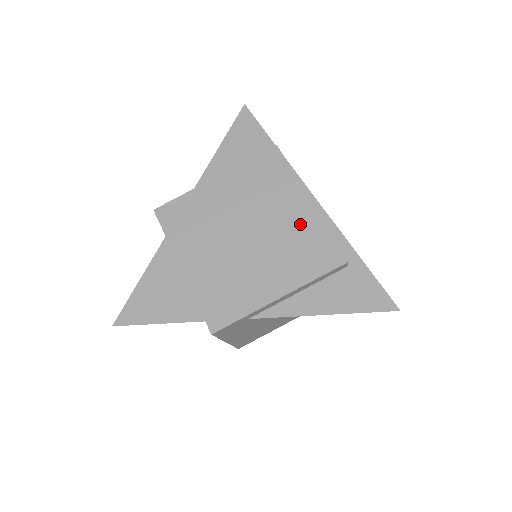
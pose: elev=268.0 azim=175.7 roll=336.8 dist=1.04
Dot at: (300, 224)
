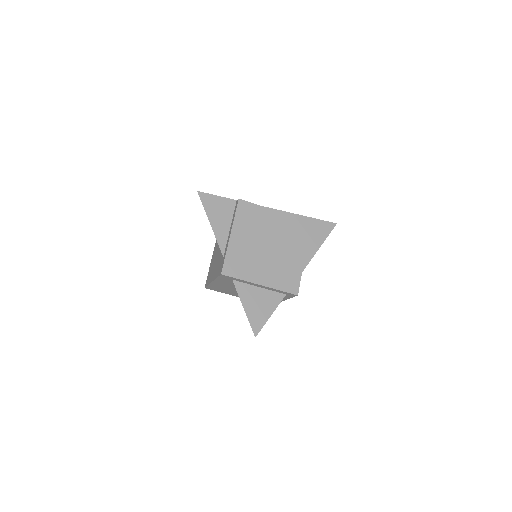
Dot at: (282, 223)
